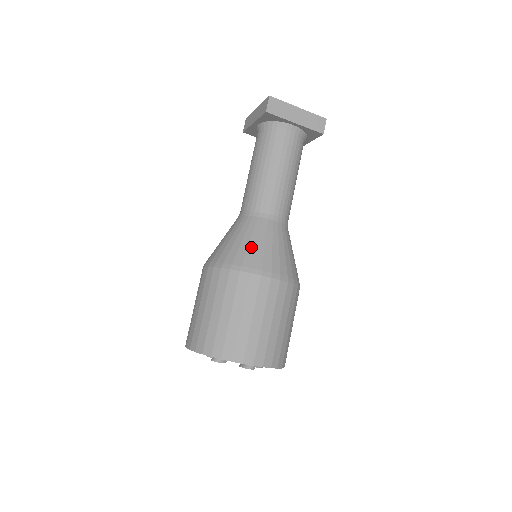
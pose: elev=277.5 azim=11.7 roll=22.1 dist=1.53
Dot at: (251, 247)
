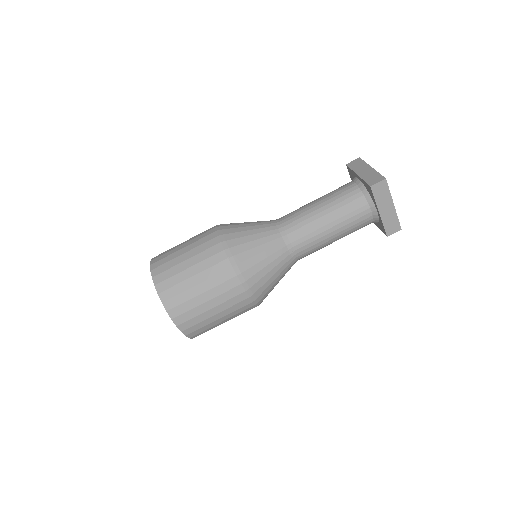
Dot at: (257, 258)
